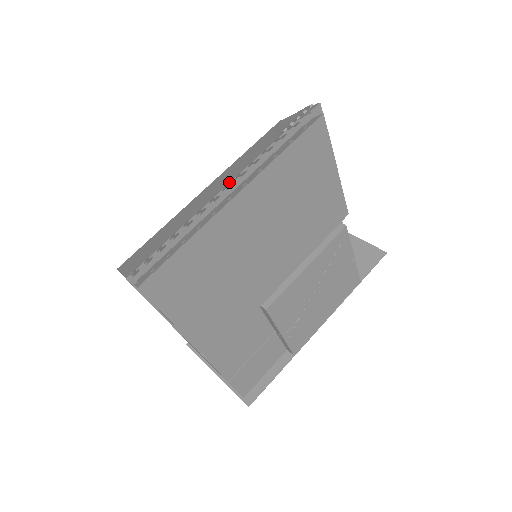
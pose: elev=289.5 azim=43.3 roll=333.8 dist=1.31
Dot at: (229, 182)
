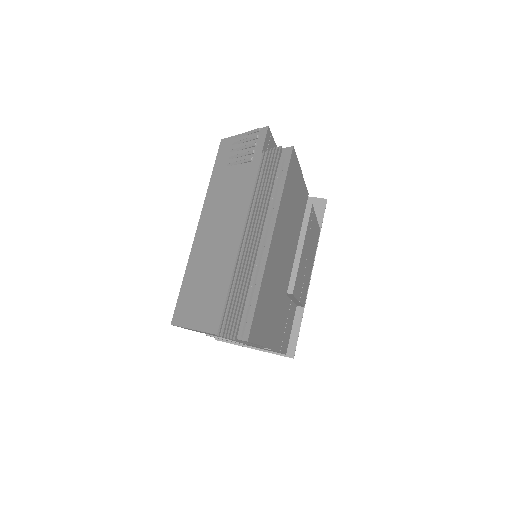
Dot at: (236, 222)
